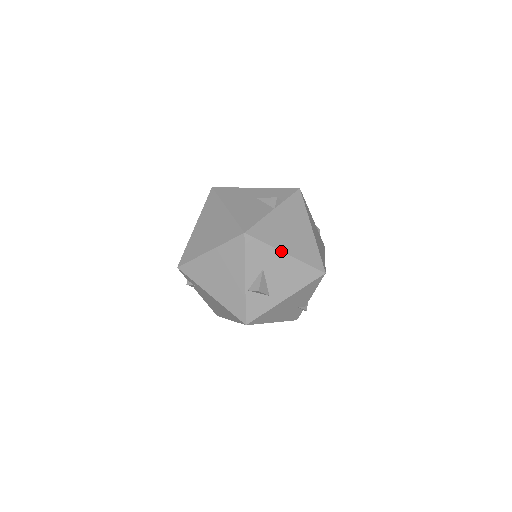
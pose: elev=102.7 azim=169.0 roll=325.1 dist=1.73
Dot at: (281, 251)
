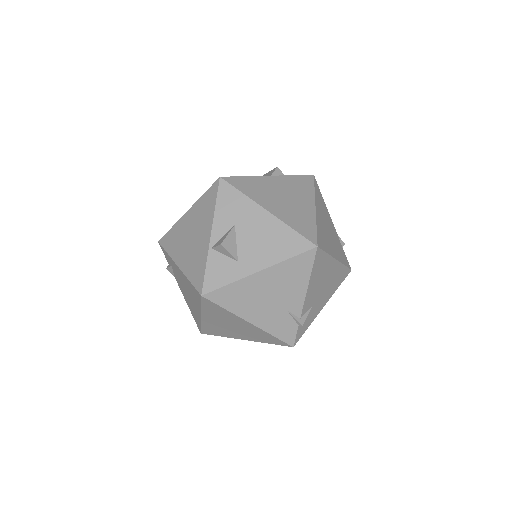
Dot at: (261, 206)
